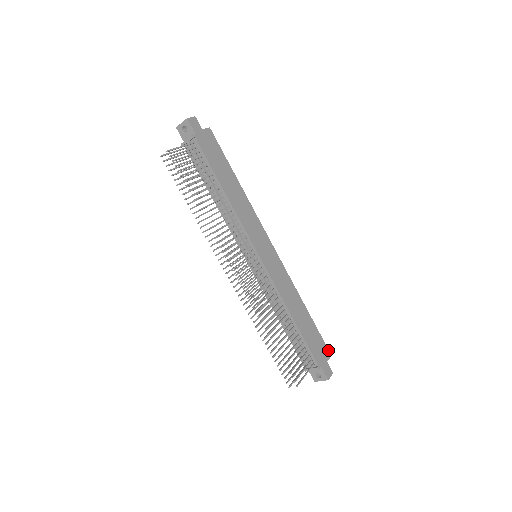
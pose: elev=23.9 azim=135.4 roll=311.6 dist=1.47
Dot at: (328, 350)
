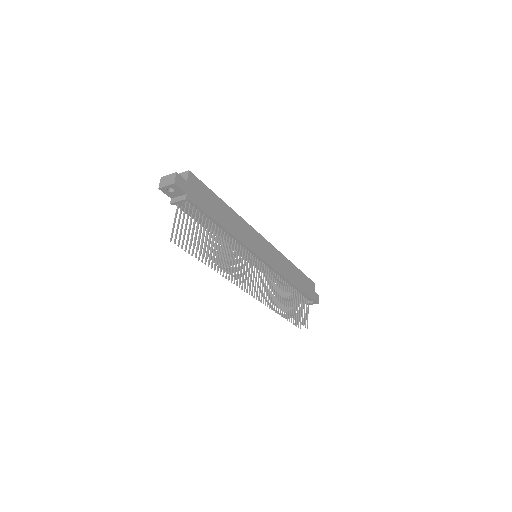
Dot at: (312, 282)
